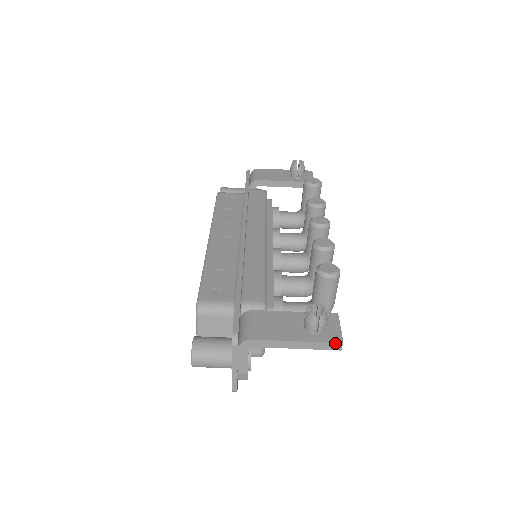
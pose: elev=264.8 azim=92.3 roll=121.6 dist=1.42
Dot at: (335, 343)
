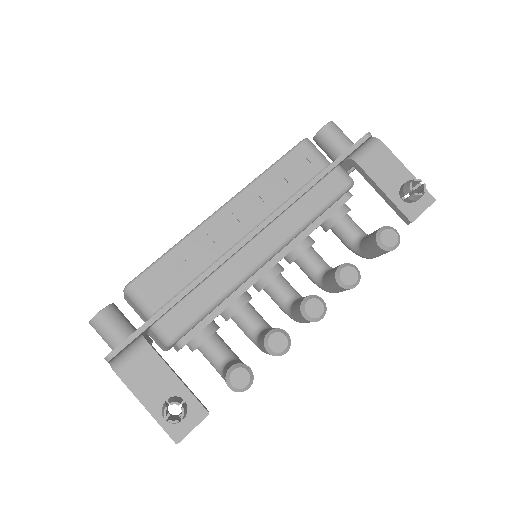
Dot at: (171, 438)
